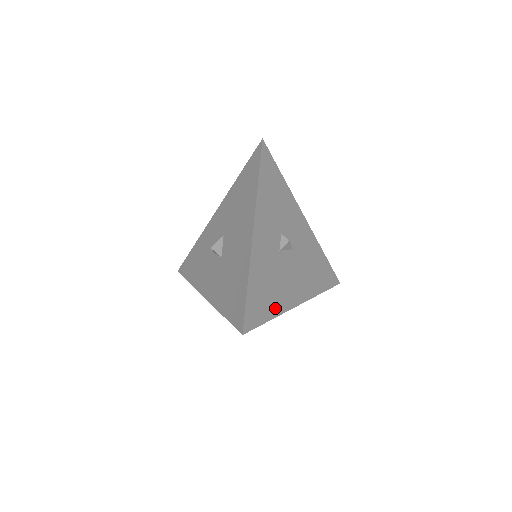
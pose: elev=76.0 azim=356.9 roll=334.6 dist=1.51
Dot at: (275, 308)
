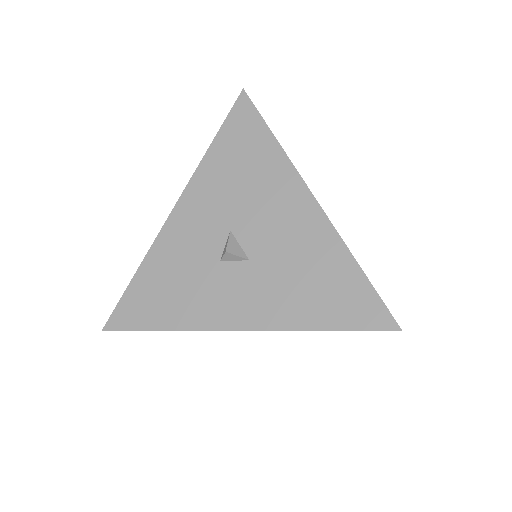
Dot at: occluded
